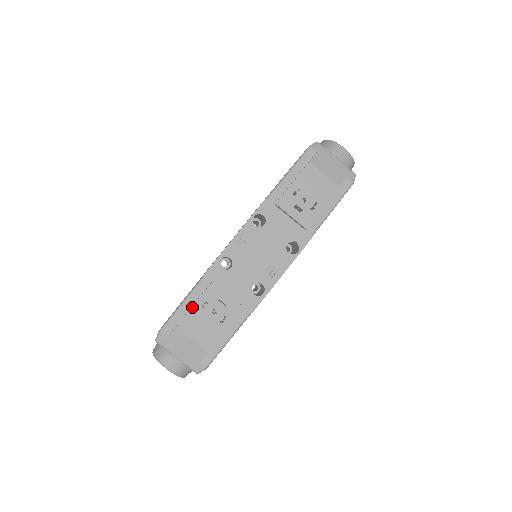
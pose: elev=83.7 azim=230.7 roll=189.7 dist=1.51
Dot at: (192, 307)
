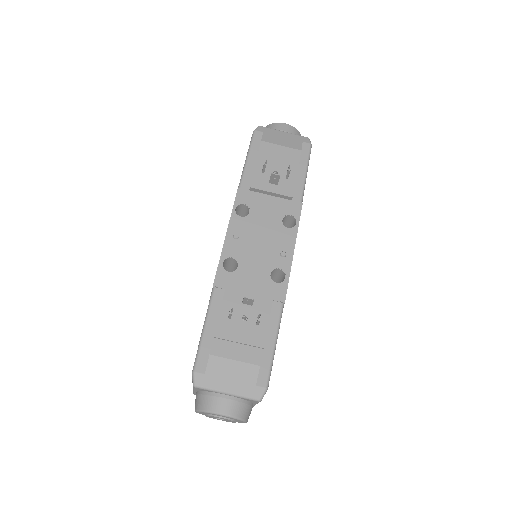
Dot at: (217, 324)
